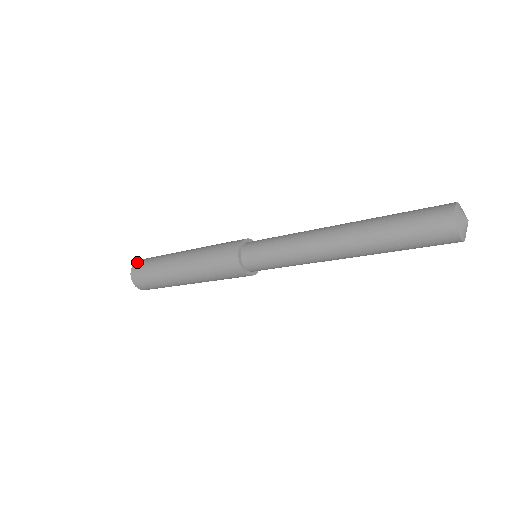
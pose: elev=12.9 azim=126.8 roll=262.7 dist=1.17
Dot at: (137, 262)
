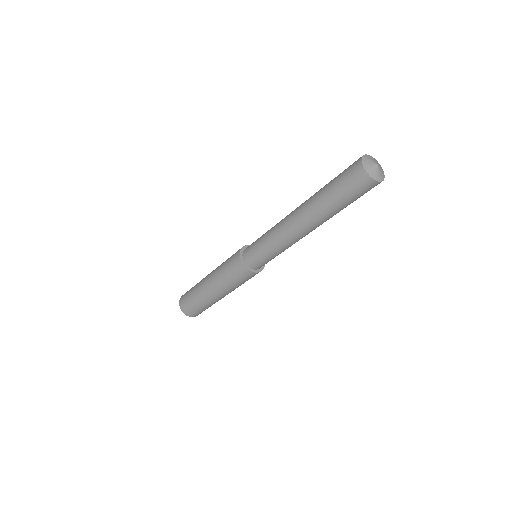
Dot at: occluded
